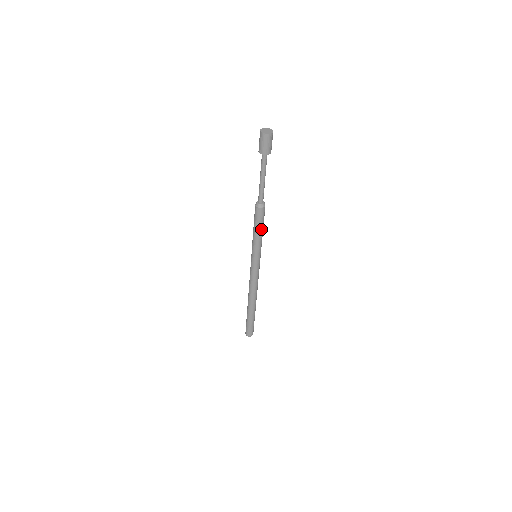
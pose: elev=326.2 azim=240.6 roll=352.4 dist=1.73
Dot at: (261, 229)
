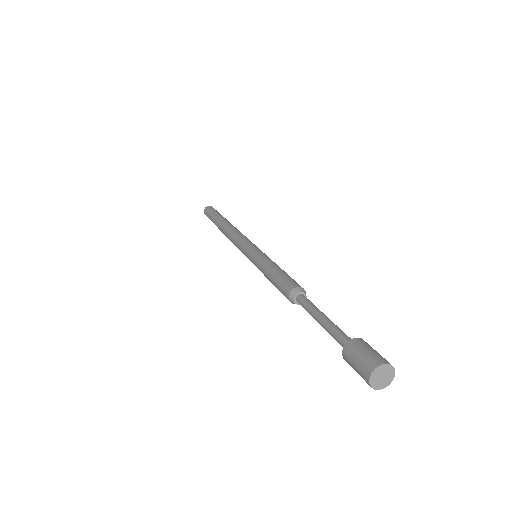
Dot at: occluded
